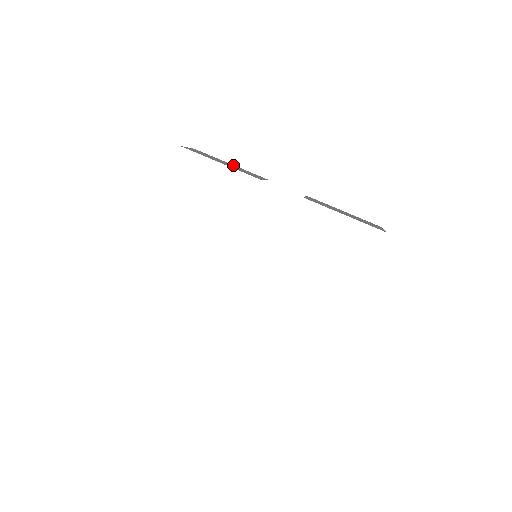
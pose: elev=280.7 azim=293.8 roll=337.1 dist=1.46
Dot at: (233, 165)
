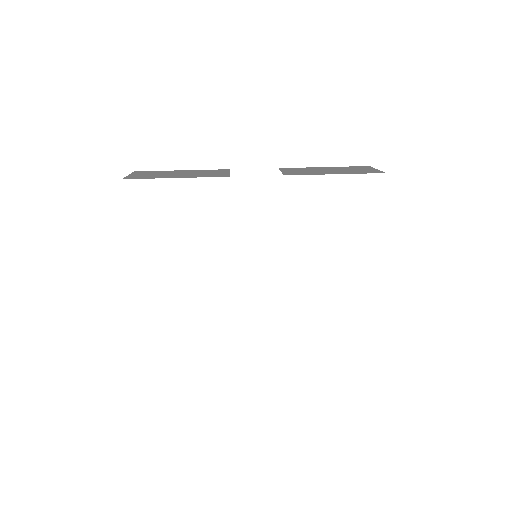
Dot at: (186, 171)
